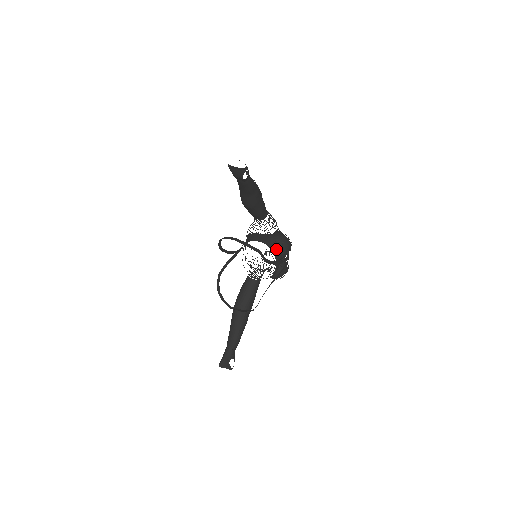
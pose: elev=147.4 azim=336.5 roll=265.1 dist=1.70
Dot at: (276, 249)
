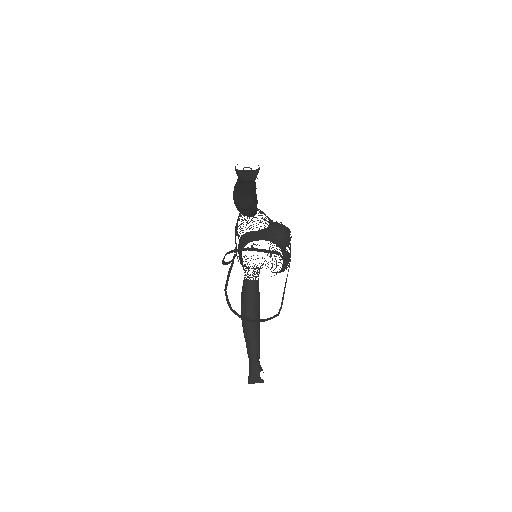
Dot at: (280, 242)
